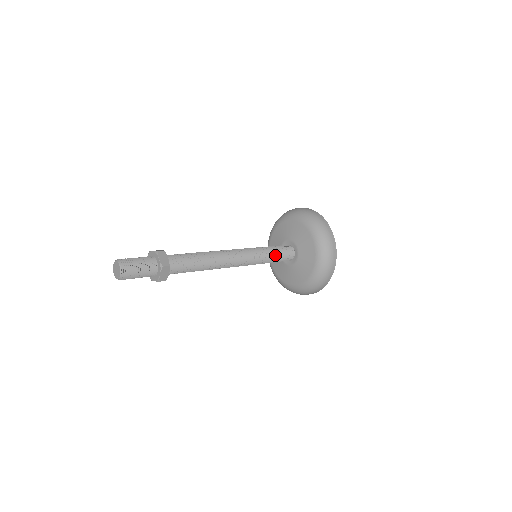
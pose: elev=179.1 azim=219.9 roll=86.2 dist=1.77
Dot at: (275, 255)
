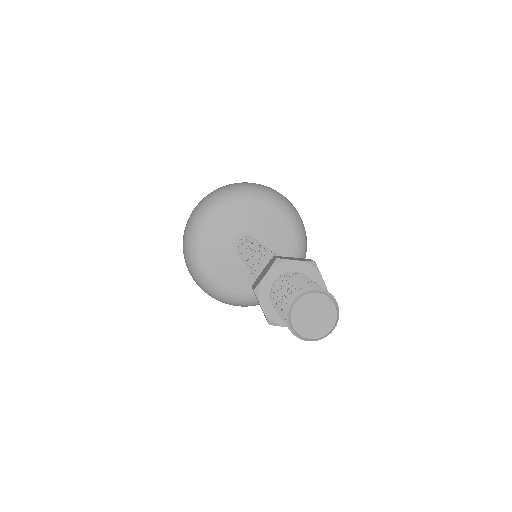
Dot at: occluded
